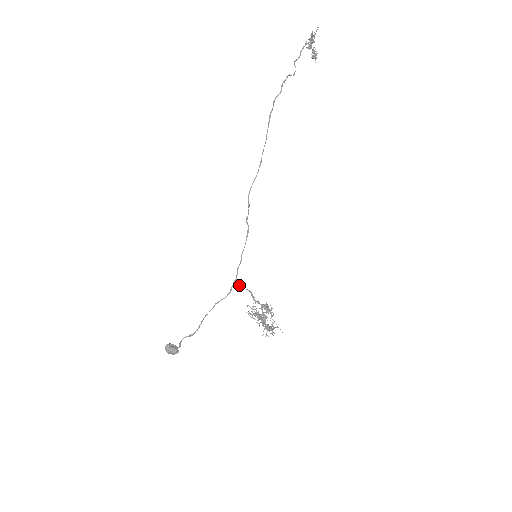
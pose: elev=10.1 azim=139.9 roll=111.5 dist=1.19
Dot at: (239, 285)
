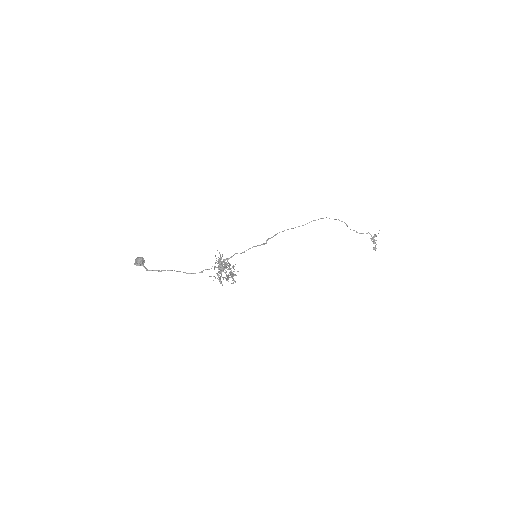
Dot at: (227, 263)
